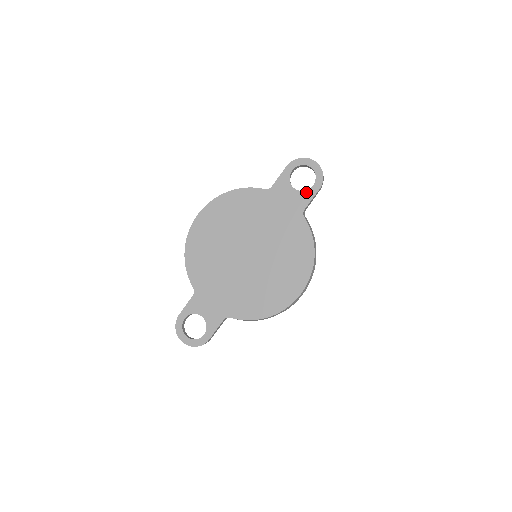
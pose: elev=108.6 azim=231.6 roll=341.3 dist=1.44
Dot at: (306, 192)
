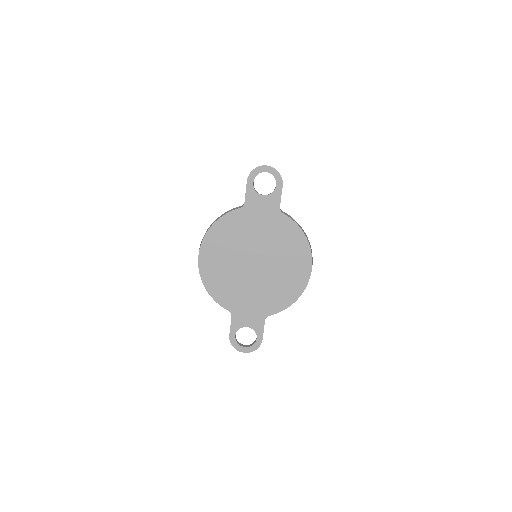
Dot at: (274, 193)
